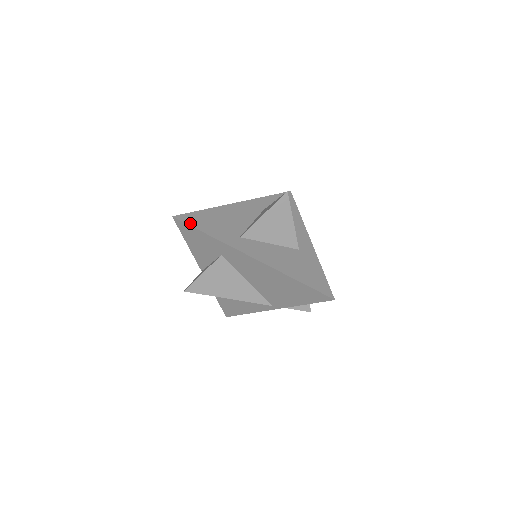
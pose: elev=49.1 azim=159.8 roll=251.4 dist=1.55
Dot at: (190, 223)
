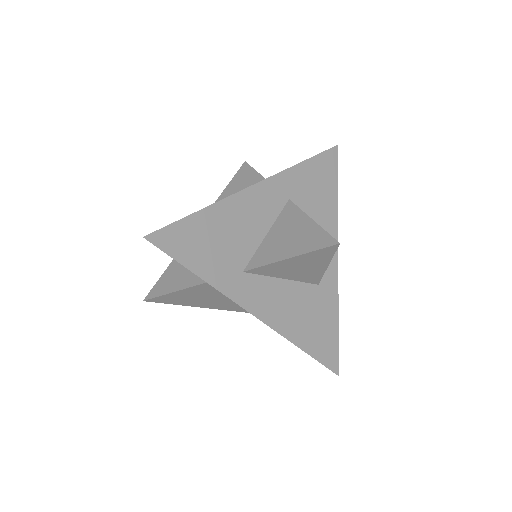
Dot at: (171, 250)
